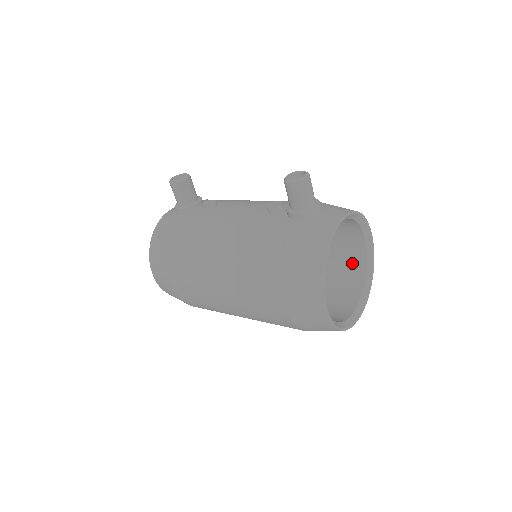
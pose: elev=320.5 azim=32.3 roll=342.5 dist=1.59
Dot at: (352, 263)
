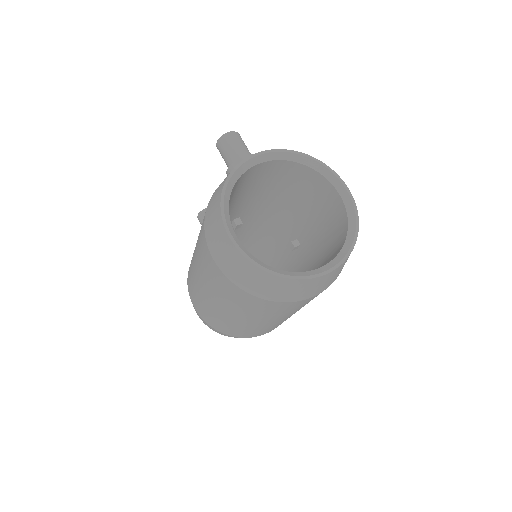
Dot at: (339, 227)
